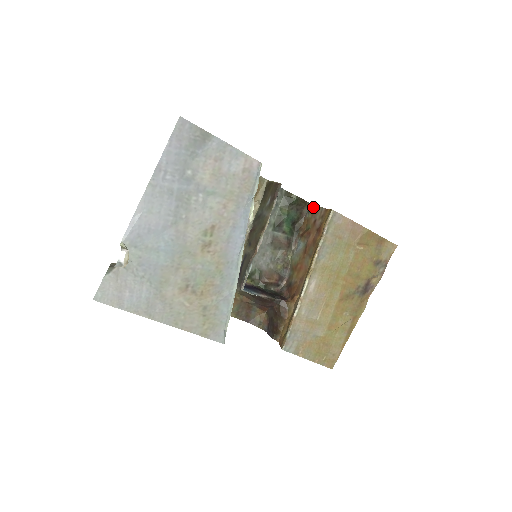
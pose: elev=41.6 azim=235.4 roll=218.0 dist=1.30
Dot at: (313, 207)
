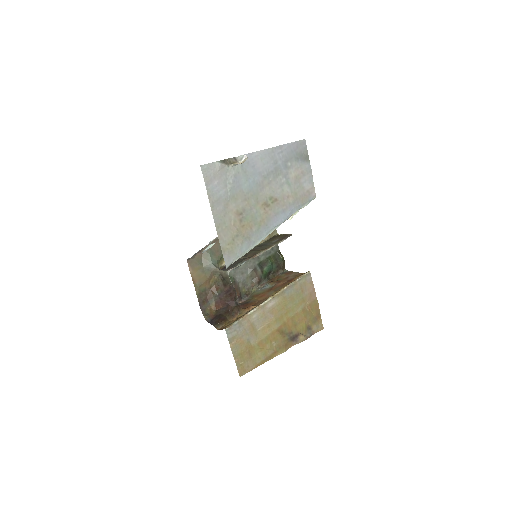
Dot at: (288, 271)
